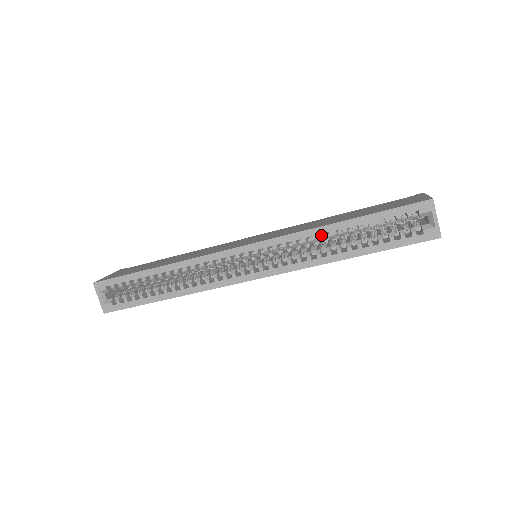
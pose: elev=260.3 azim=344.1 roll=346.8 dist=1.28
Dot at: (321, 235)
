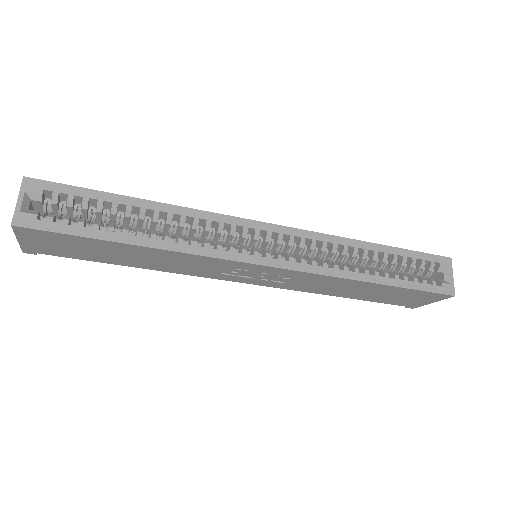
Dot at: (348, 252)
